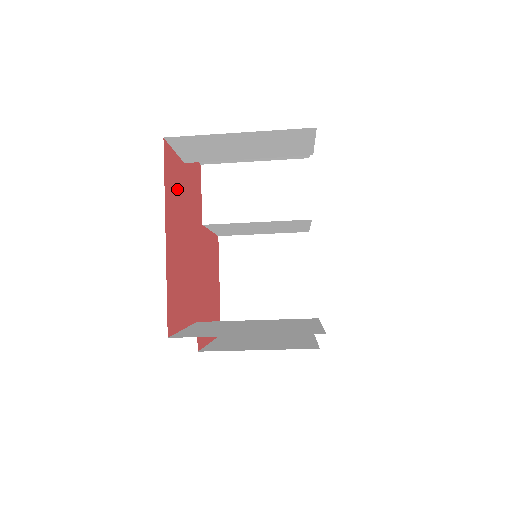
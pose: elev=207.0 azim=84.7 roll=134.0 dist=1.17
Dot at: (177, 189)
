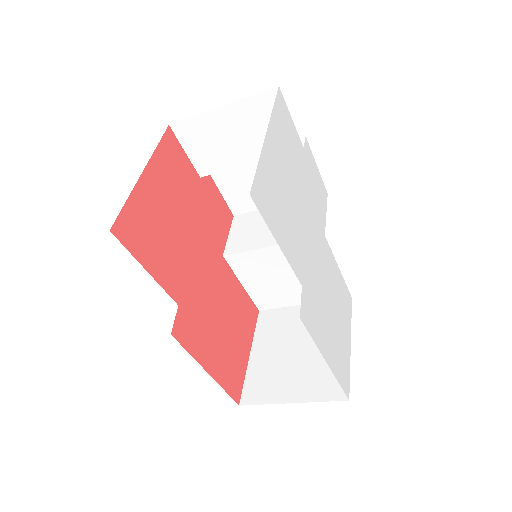
Dot at: (180, 175)
